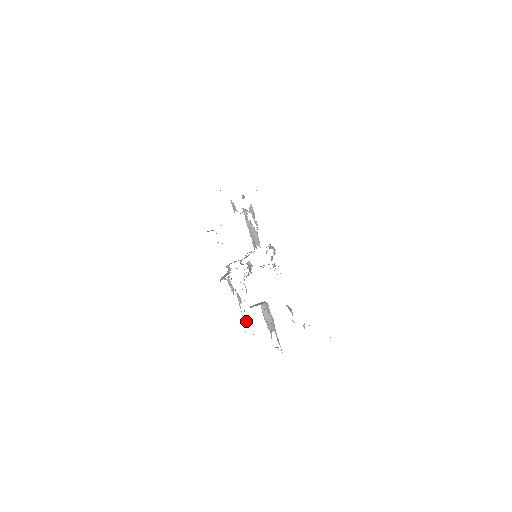
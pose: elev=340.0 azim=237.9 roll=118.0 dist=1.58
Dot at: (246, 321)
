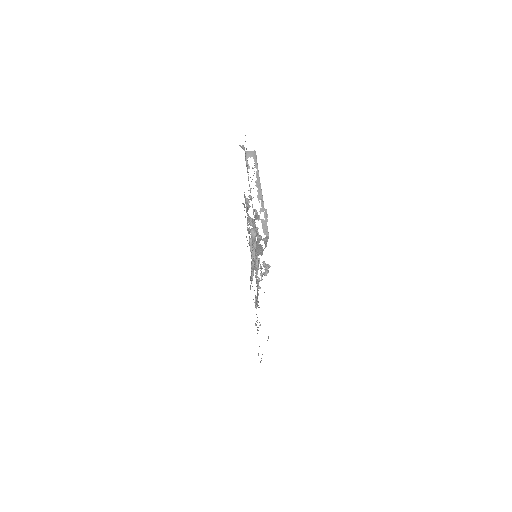
Dot at: occluded
